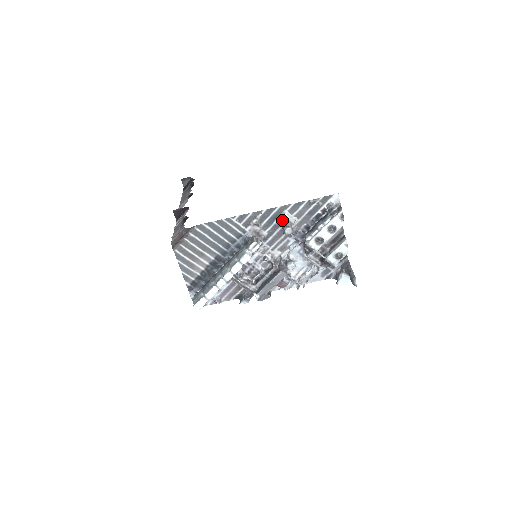
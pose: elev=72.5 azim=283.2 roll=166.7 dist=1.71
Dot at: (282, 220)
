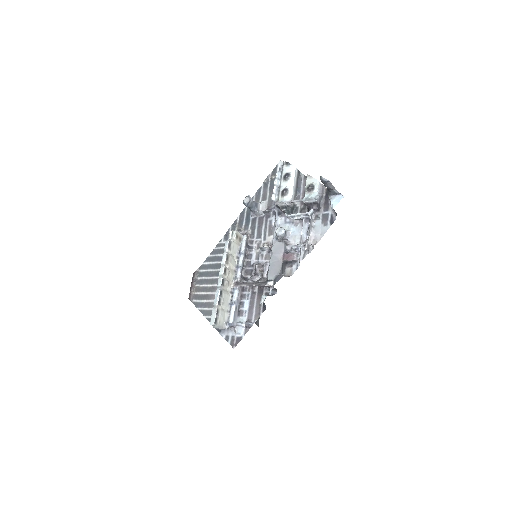
Dot at: occluded
